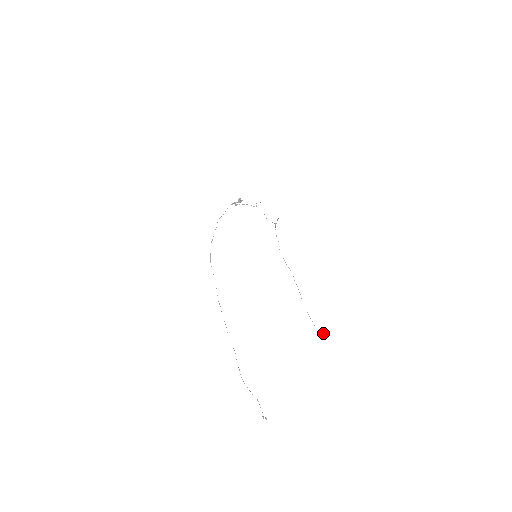
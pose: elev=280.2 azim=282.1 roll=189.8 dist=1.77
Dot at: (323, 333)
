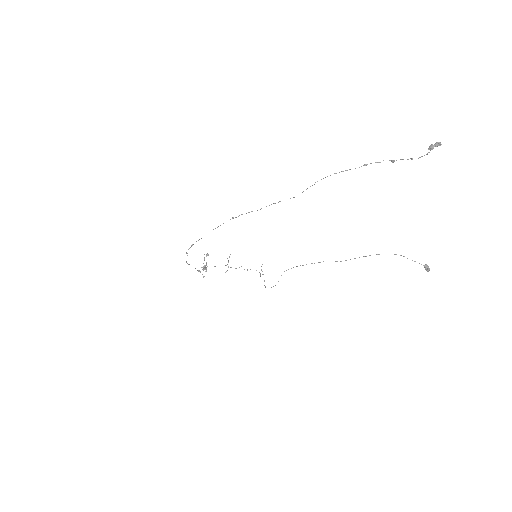
Dot at: occluded
